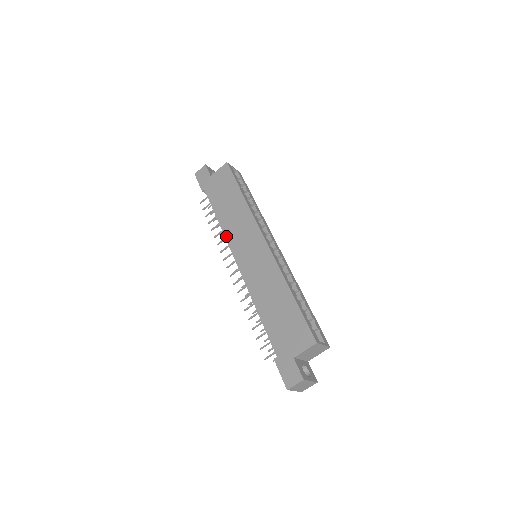
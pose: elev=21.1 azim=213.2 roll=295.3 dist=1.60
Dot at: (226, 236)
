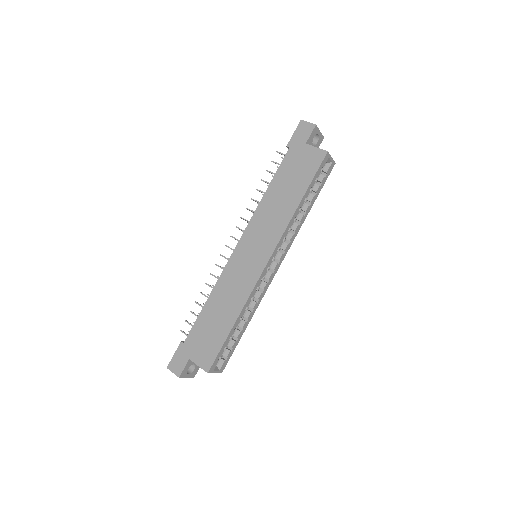
Dot at: (254, 215)
